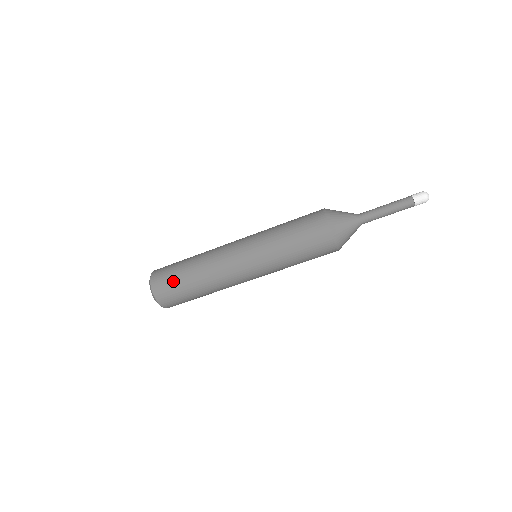
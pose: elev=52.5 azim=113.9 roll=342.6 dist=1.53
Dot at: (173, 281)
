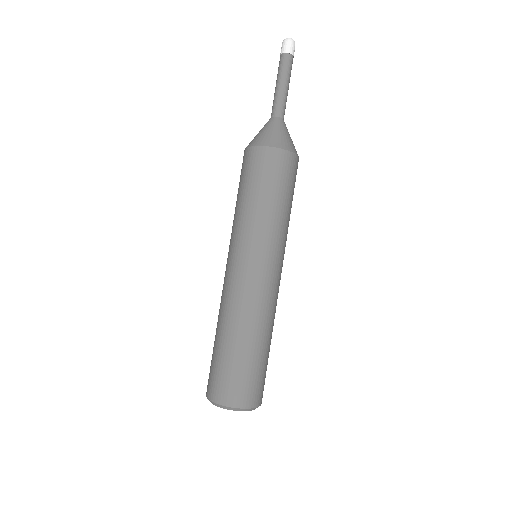
Dot at: (224, 369)
